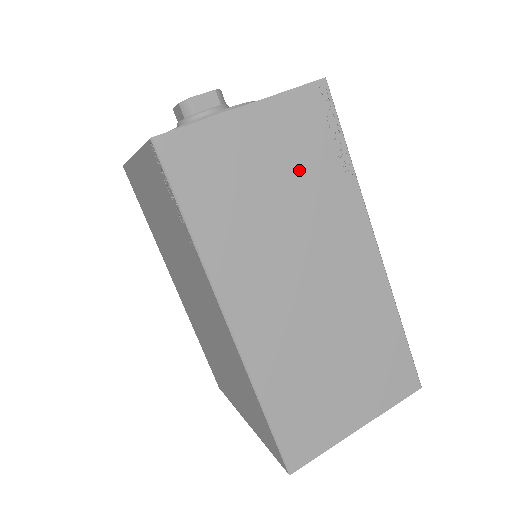
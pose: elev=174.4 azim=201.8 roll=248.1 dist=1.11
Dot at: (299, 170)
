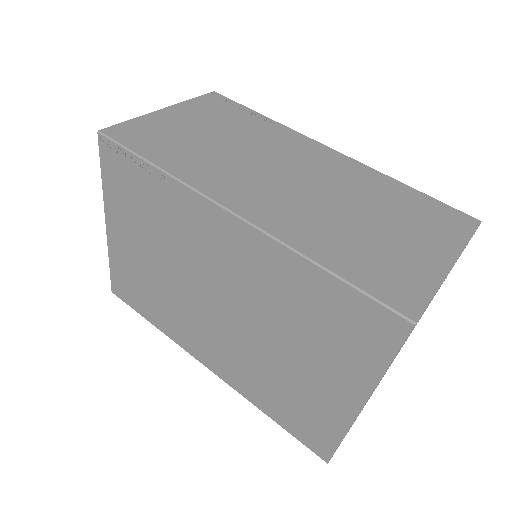
Dot at: (228, 126)
